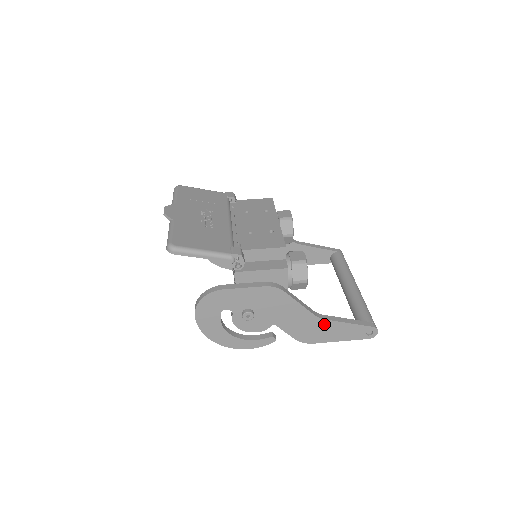
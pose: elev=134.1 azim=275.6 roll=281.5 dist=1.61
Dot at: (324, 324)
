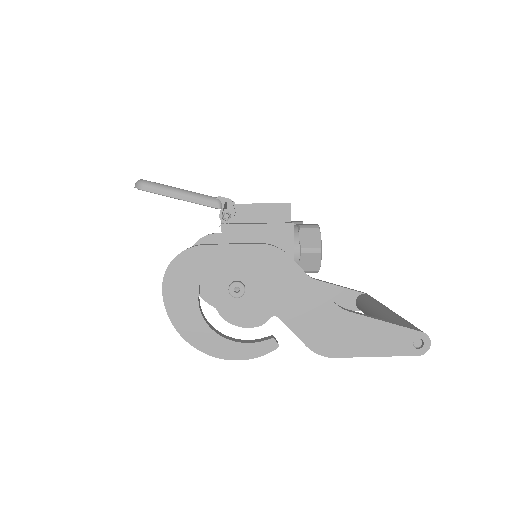
Dot at: (348, 320)
